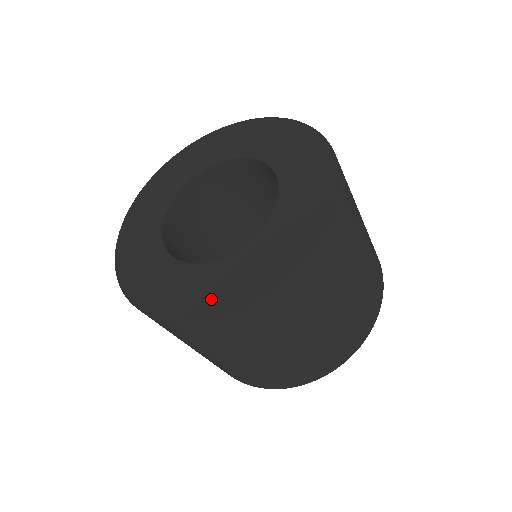
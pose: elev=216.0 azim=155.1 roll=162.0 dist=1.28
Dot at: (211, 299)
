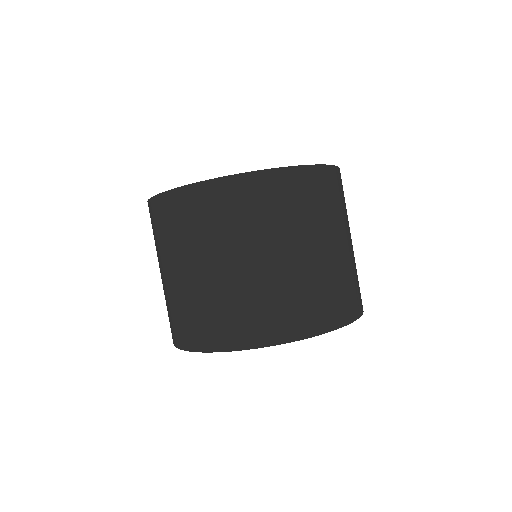
Dot at: occluded
